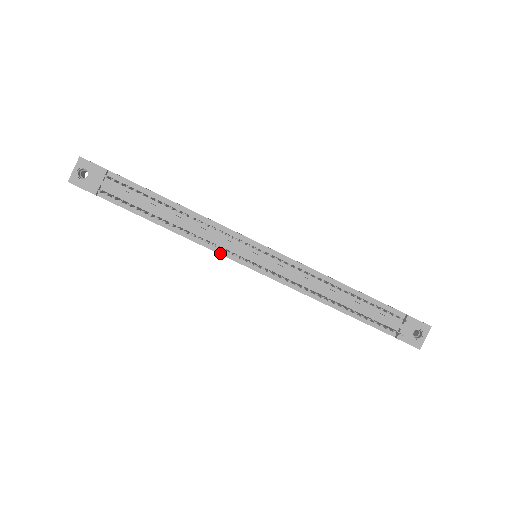
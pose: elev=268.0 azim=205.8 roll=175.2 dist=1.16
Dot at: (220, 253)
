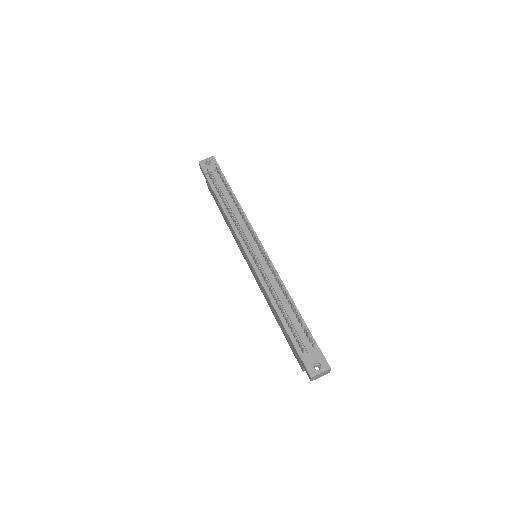
Dot at: (238, 236)
